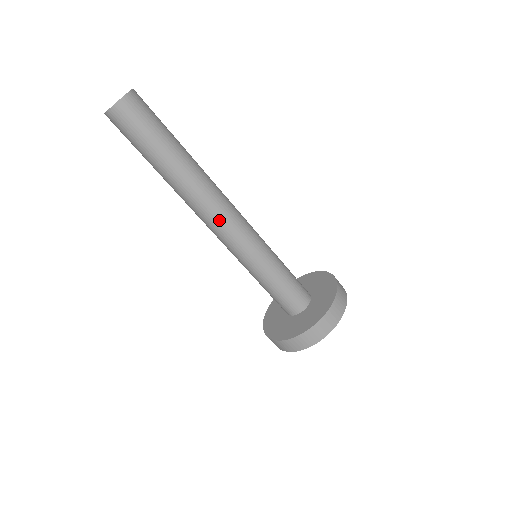
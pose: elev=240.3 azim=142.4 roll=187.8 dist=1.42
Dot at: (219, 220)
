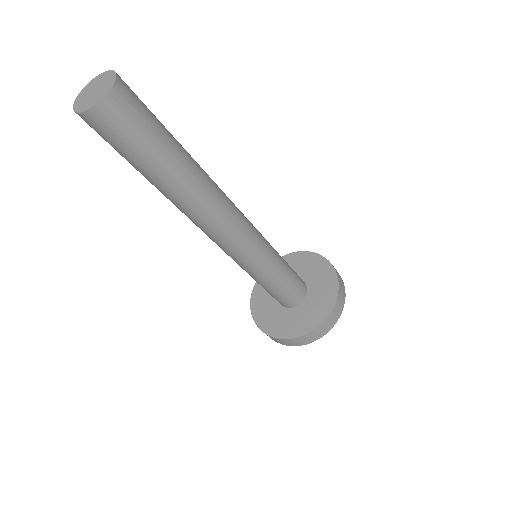
Dot at: (208, 235)
